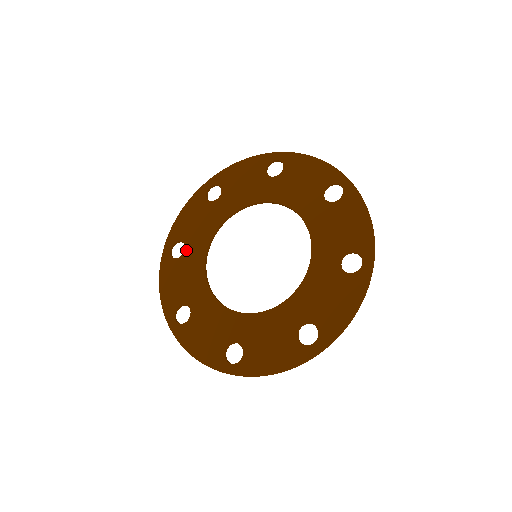
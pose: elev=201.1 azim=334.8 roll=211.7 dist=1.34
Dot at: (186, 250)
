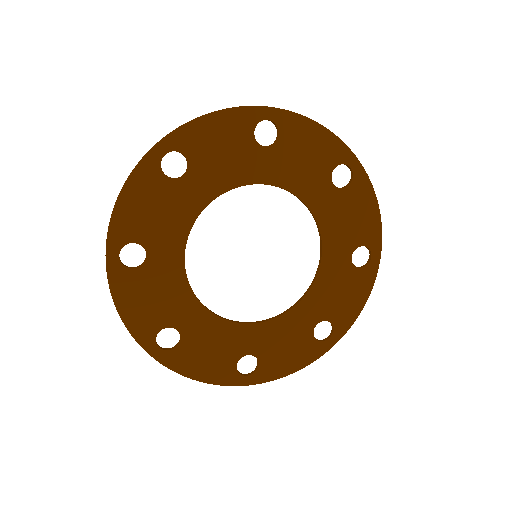
Dot at: (186, 177)
